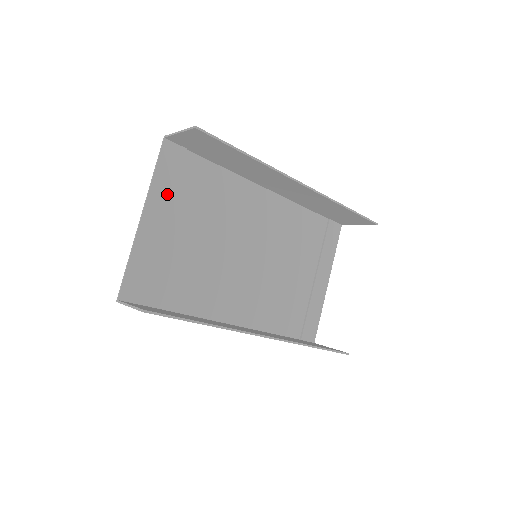
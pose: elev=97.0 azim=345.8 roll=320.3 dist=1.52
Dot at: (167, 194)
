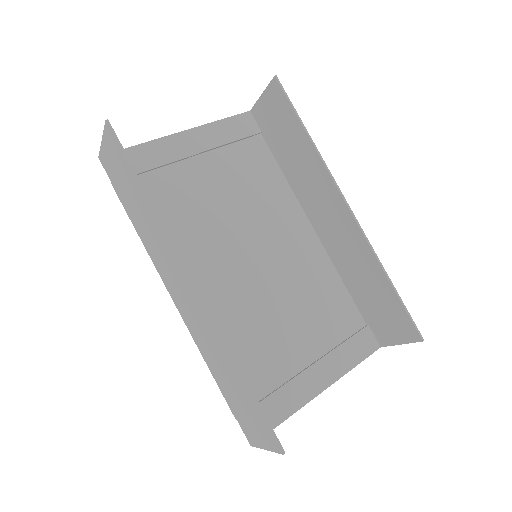
Dot at: (218, 140)
